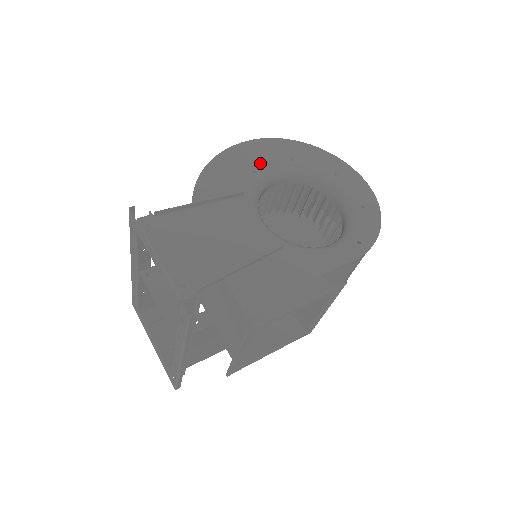
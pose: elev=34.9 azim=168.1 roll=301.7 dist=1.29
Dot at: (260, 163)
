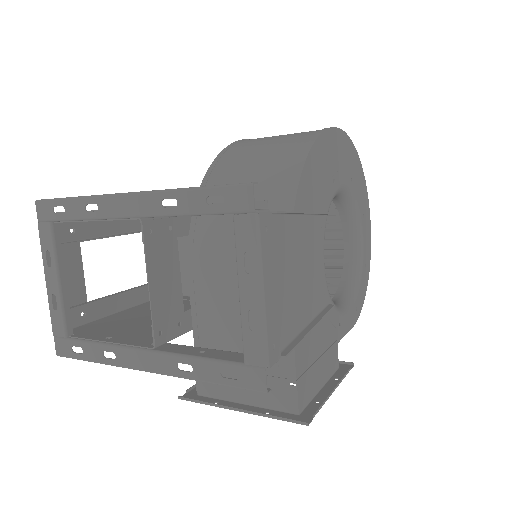
Dot at: (339, 170)
